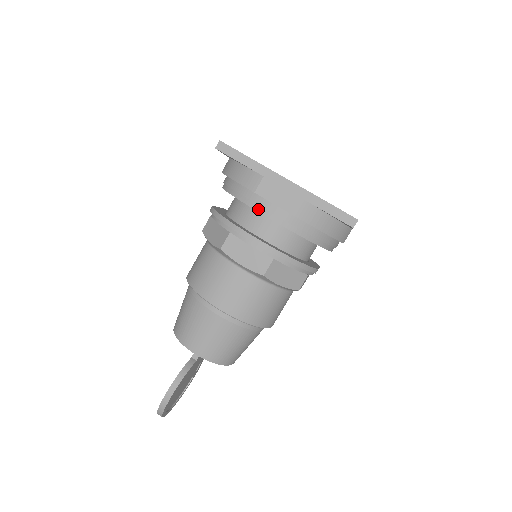
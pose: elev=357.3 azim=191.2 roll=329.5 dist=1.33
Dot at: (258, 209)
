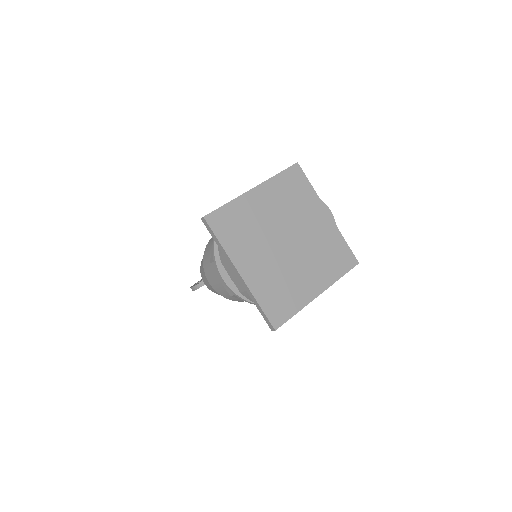
Dot at: occluded
